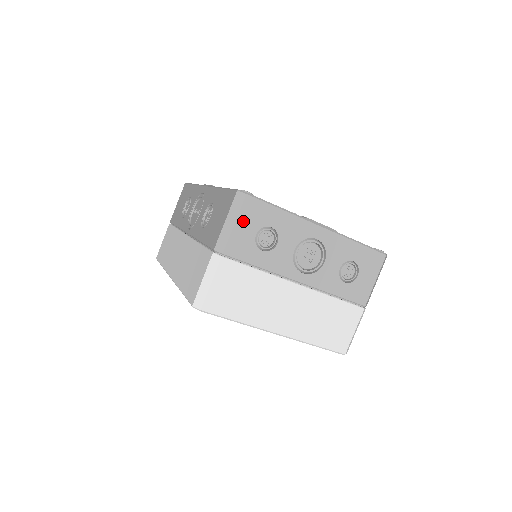
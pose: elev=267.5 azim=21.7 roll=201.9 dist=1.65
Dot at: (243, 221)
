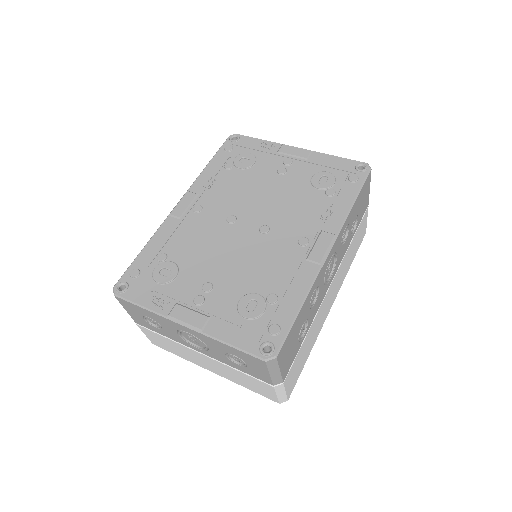
Dot at: (128, 309)
